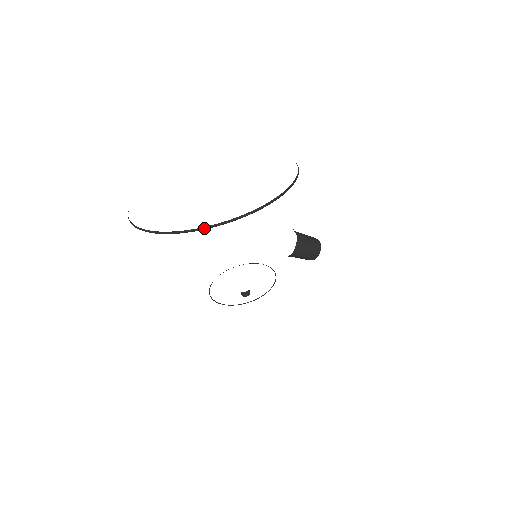
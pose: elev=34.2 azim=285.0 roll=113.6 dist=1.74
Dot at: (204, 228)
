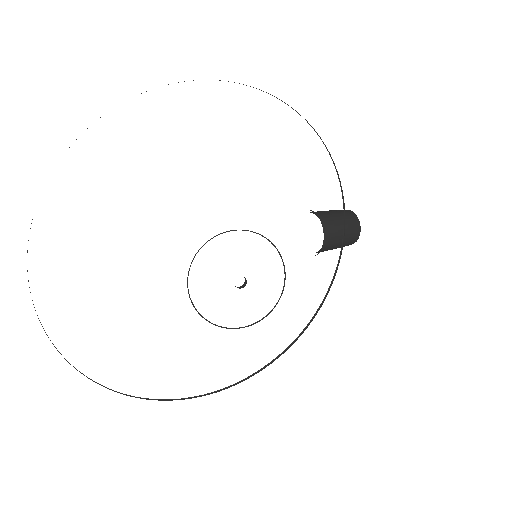
Dot at: (159, 400)
